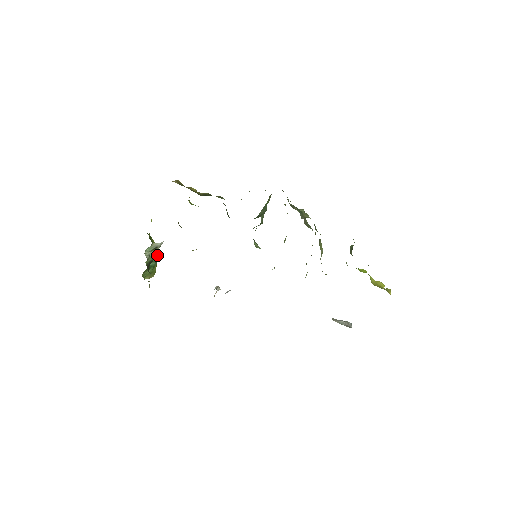
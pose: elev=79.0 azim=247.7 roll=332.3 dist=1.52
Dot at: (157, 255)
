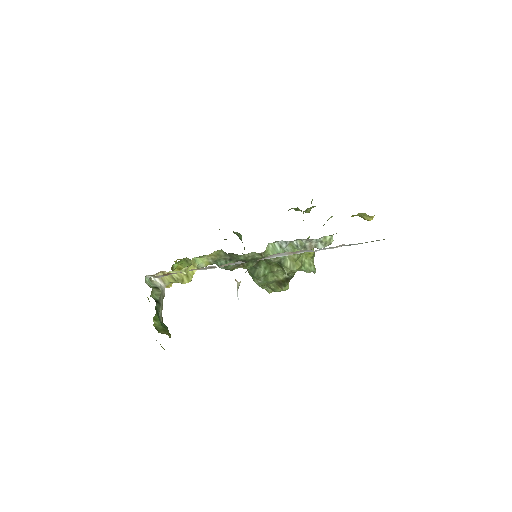
Dot at: occluded
